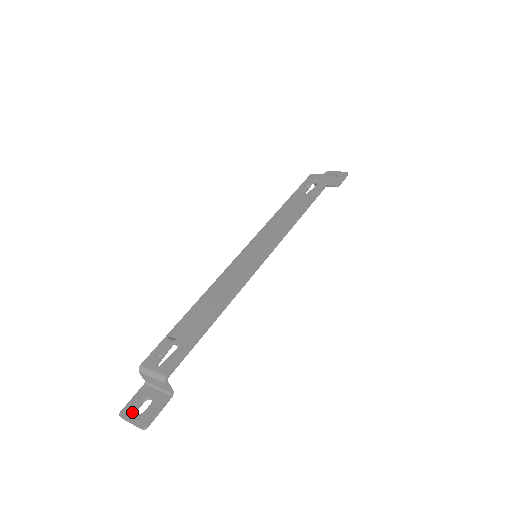
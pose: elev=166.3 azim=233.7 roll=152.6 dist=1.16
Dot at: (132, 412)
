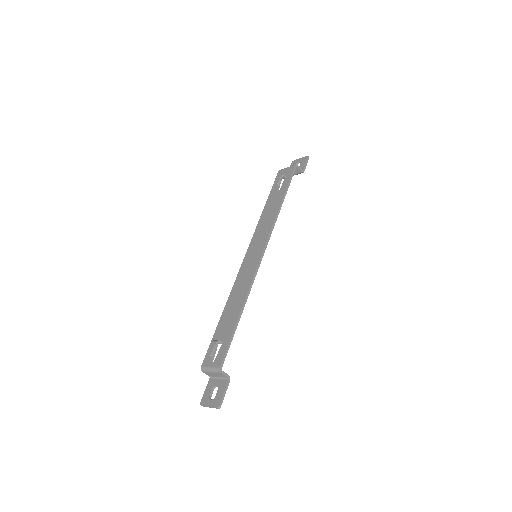
Dot at: (208, 400)
